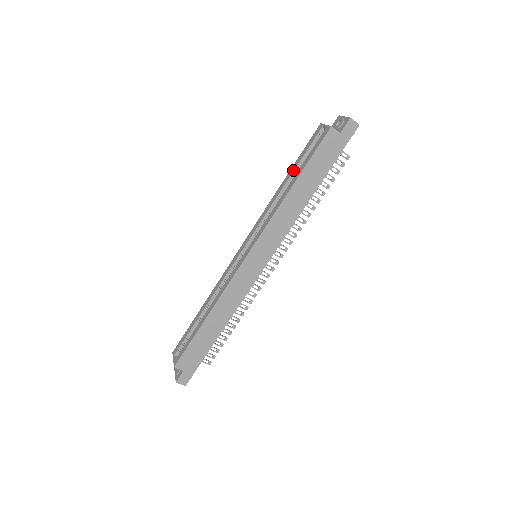
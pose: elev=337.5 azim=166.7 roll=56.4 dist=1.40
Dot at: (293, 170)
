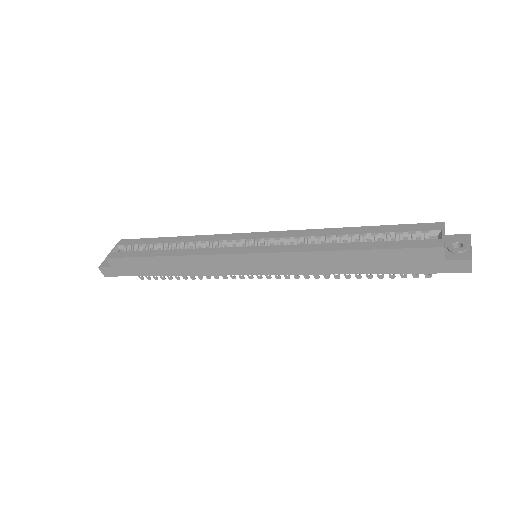
Dot at: (368, 232)
